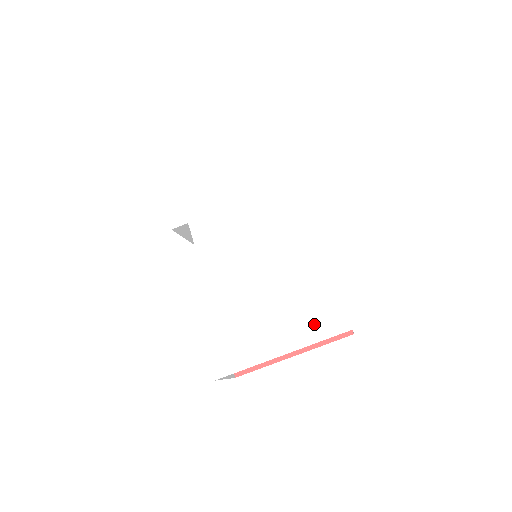
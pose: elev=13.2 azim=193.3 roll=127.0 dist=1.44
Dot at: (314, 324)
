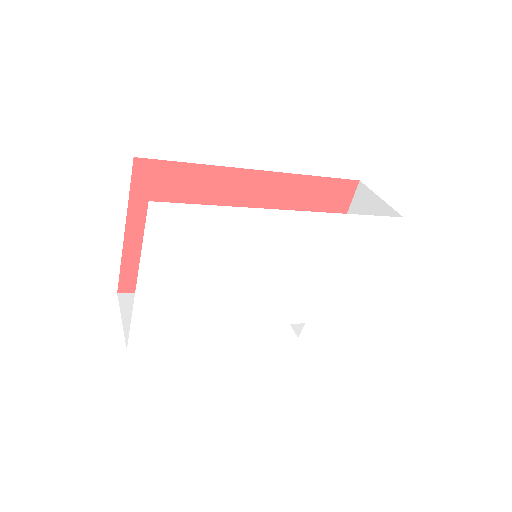
Dot at: (375, 247)
